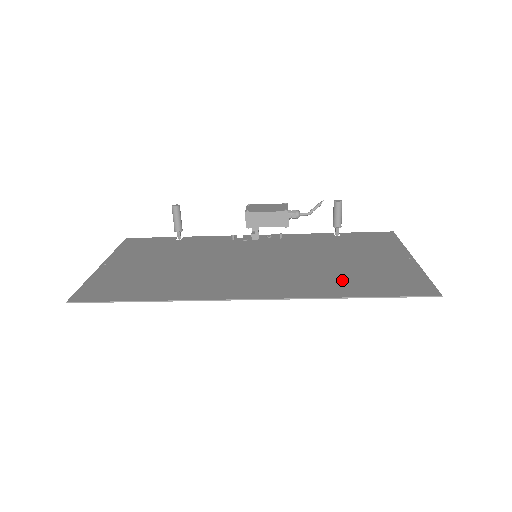
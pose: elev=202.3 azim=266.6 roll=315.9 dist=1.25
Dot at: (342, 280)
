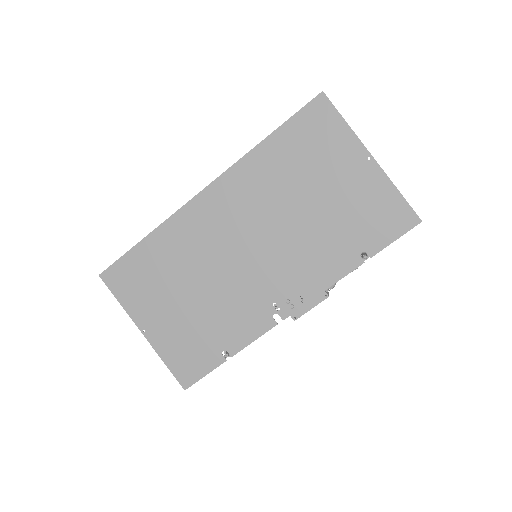
Dot at: (282, 166)
